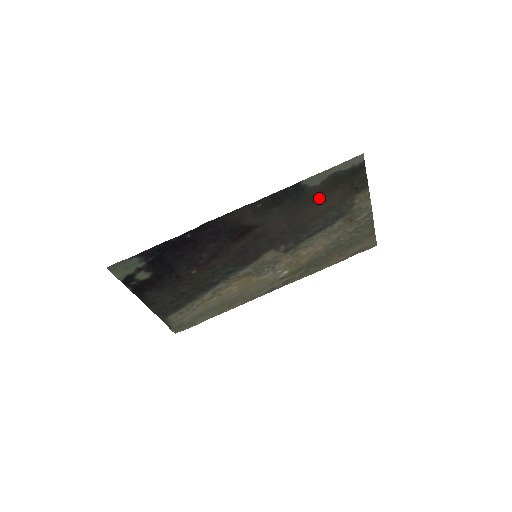
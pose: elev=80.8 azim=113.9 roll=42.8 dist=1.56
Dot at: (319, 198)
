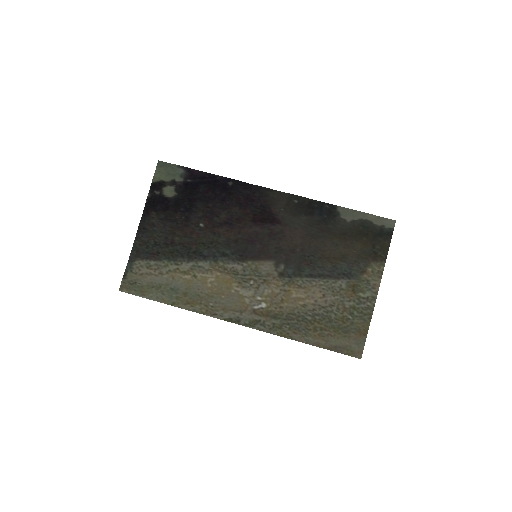
Dot at: (341, 238)
